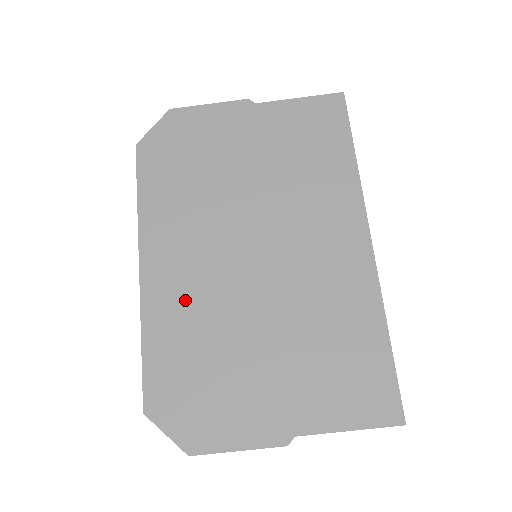
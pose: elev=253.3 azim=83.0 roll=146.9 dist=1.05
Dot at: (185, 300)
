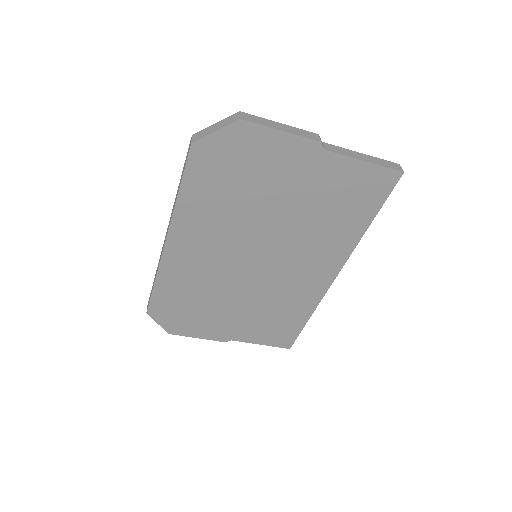
Dot at: (194, 271)
